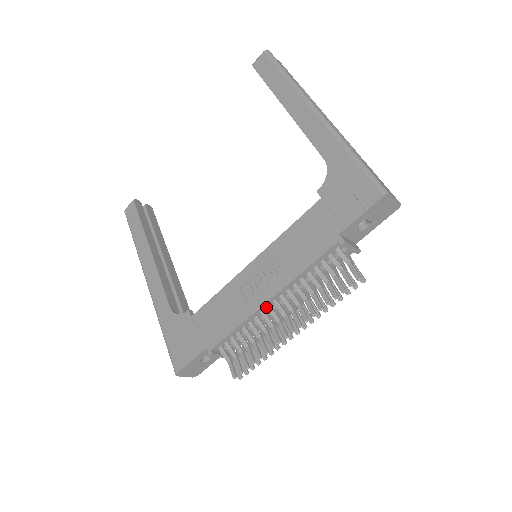
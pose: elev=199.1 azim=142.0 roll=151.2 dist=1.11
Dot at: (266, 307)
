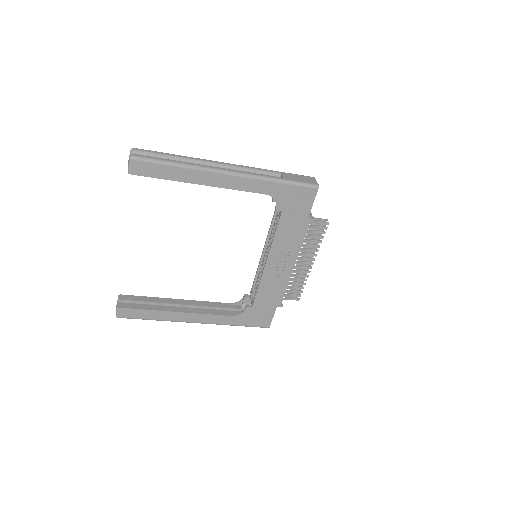
Dot at: (292, 269)
